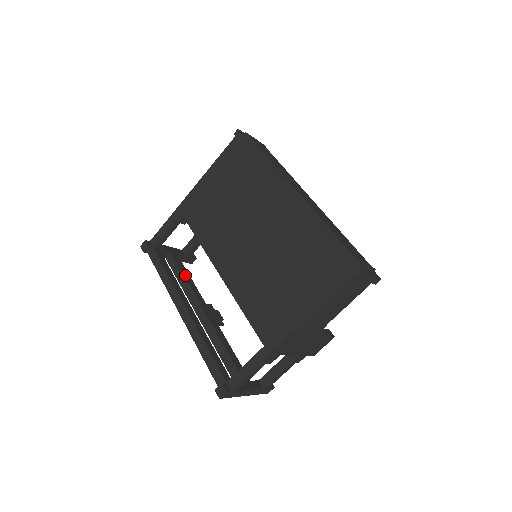
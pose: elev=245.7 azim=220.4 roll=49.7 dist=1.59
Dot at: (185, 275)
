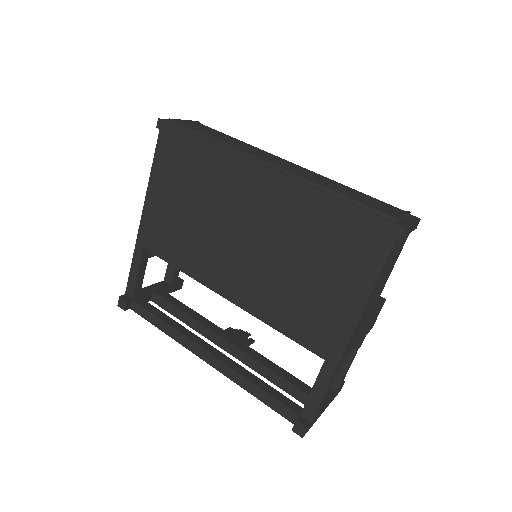
Dot at: (184, 310)
